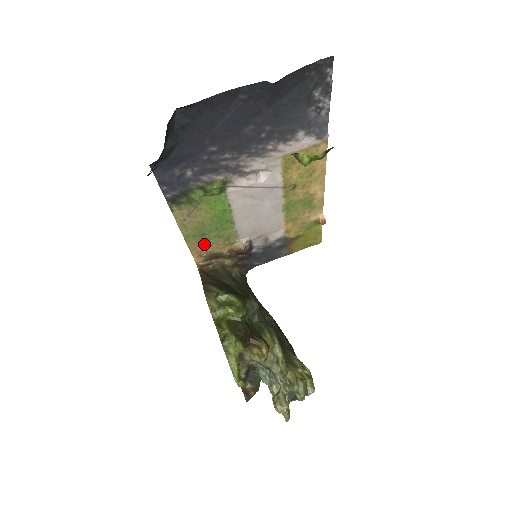
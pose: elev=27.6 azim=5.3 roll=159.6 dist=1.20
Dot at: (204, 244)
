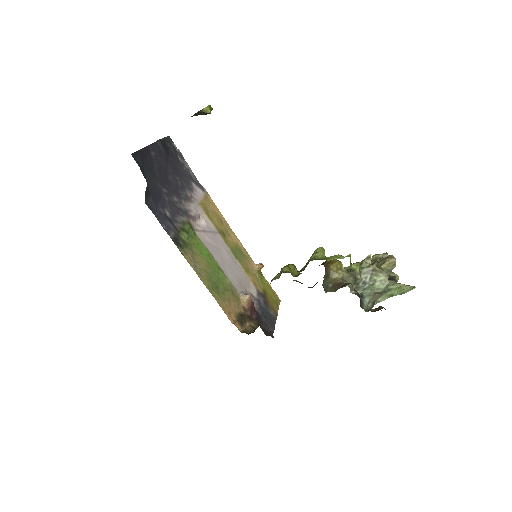
Dot at: (225, 301)
